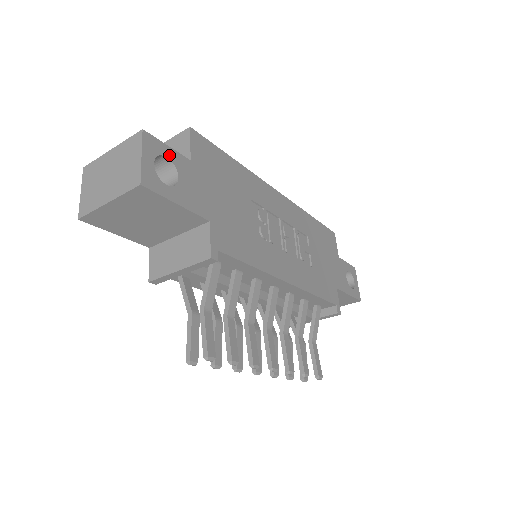
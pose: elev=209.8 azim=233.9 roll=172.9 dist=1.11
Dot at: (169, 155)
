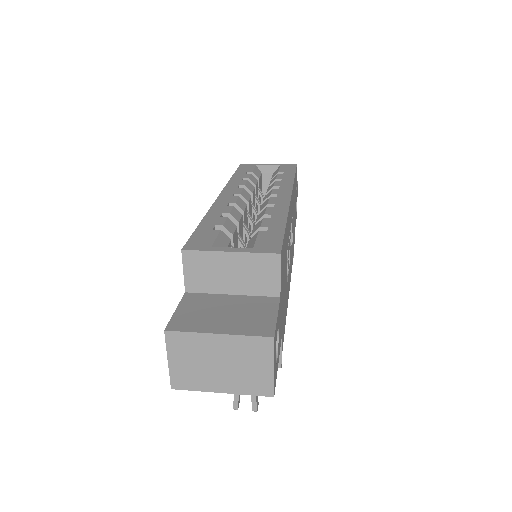
Dot at: (277, 325)
